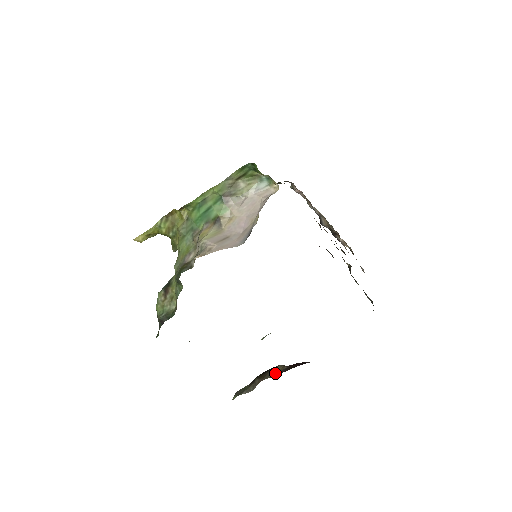
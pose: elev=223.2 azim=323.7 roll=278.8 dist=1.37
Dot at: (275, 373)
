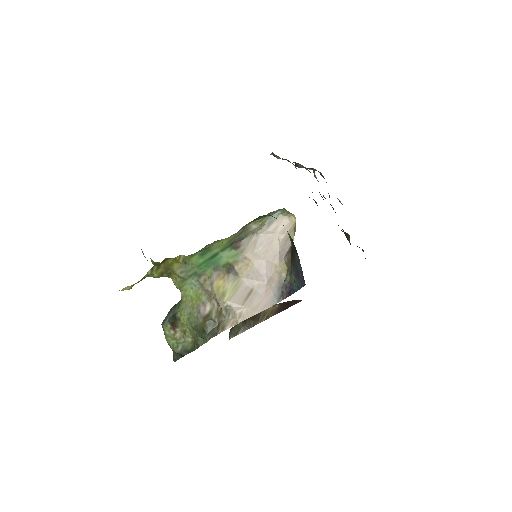
Dot at: (269, 314)
